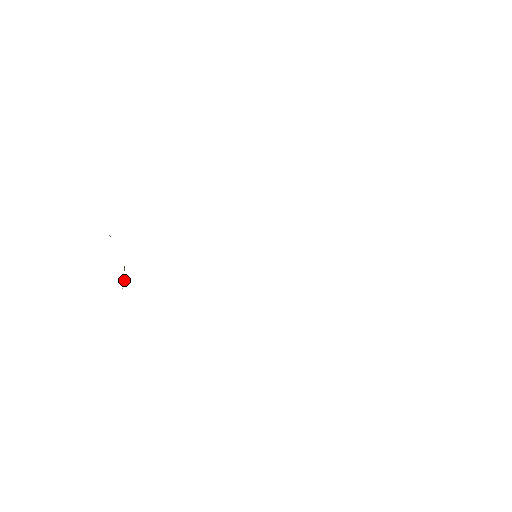
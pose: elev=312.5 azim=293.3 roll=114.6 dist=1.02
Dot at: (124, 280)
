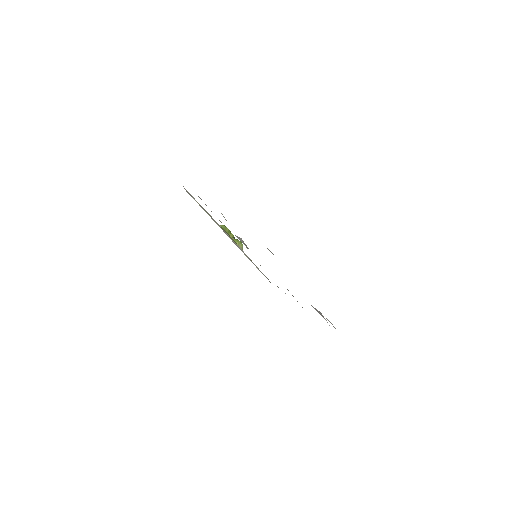
Dot at: occluded
